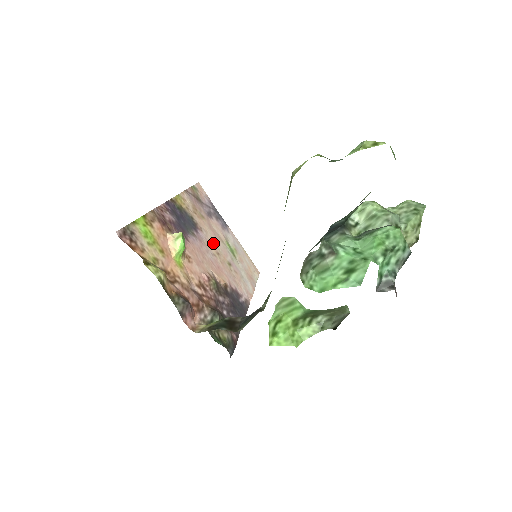
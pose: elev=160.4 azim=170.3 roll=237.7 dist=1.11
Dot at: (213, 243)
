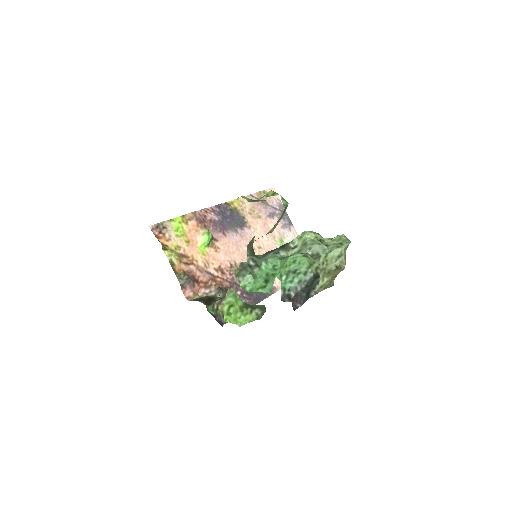
Dot at: (259, 239)
